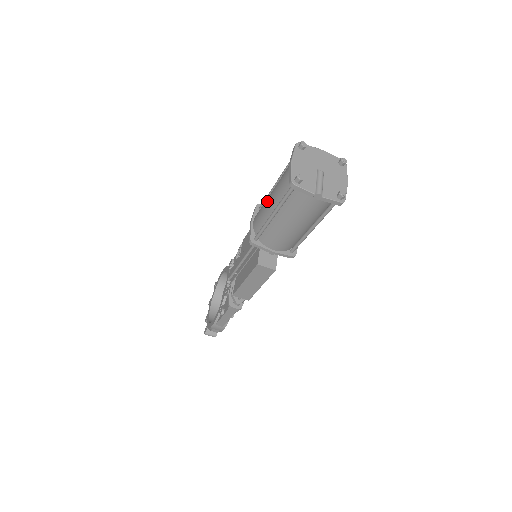
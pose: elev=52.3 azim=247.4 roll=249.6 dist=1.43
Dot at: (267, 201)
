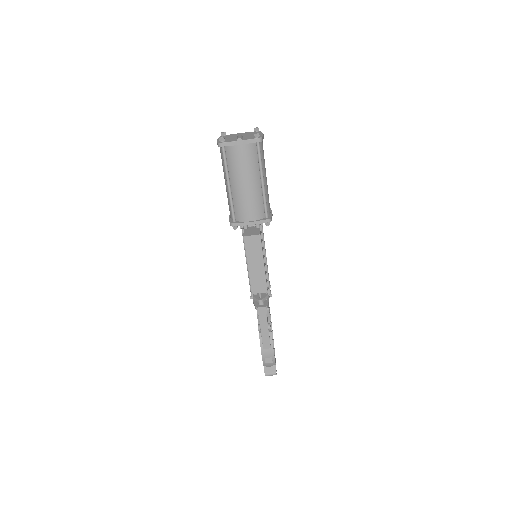
Dot at: occluded
